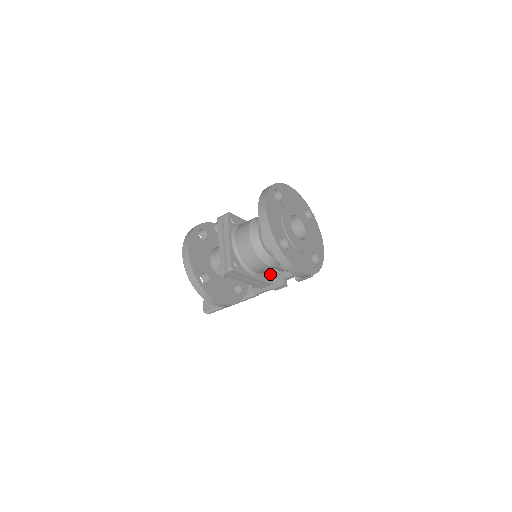
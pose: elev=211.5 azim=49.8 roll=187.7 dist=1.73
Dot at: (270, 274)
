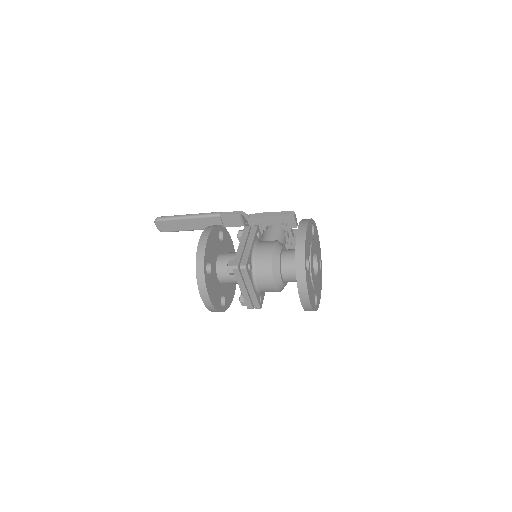
Dot at: occluded
